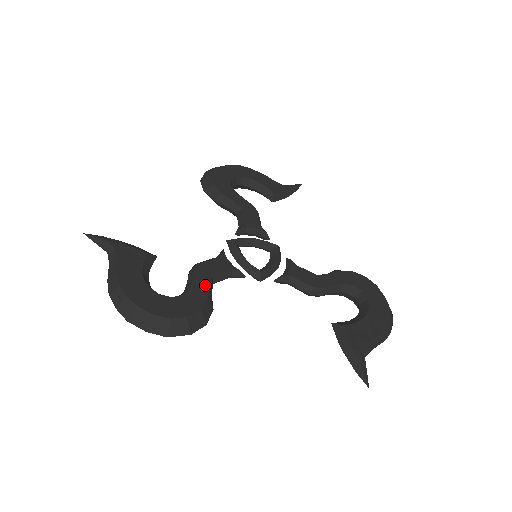
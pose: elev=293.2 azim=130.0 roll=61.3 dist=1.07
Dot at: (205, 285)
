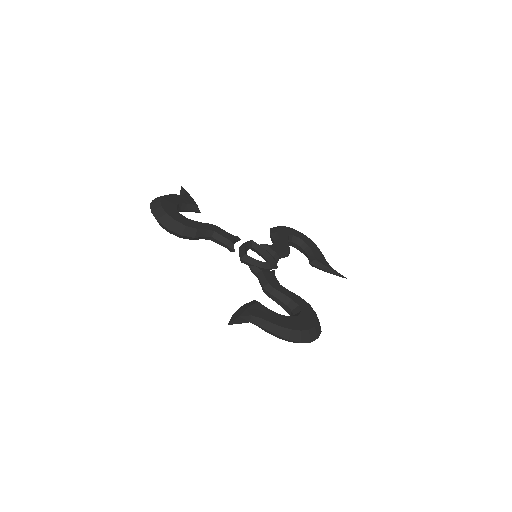
Dot at: (204, 227)
